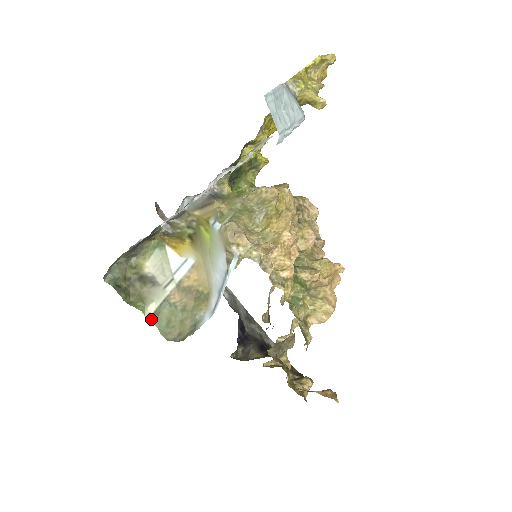
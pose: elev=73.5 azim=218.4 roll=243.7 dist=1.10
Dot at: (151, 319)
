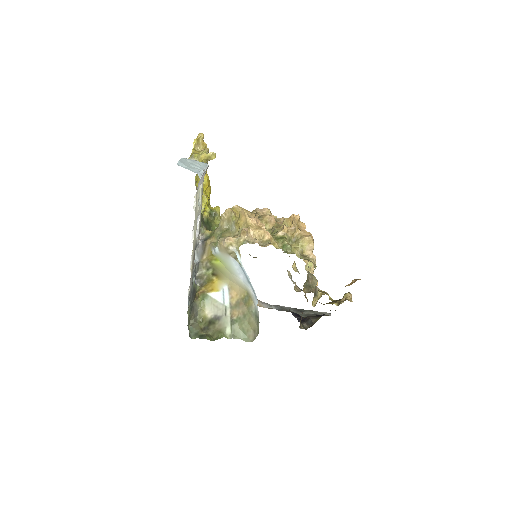
Dot at: (233, 337)
